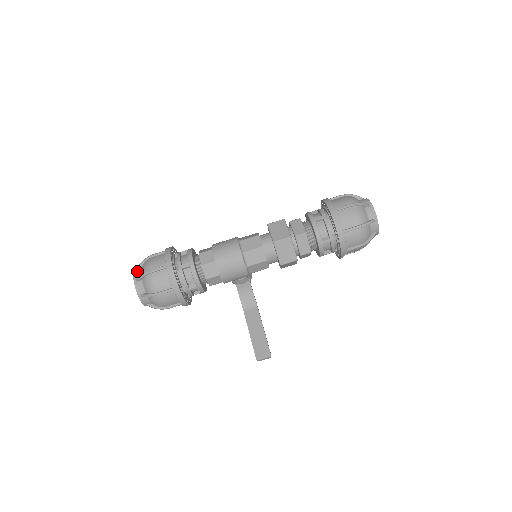
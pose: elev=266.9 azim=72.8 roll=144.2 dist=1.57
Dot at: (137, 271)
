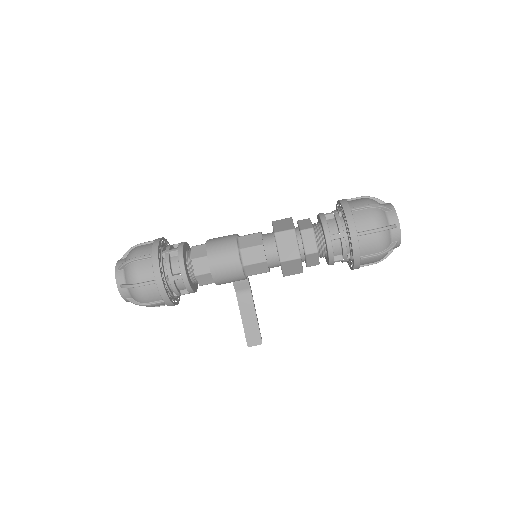
Dot at: (119, 273)
